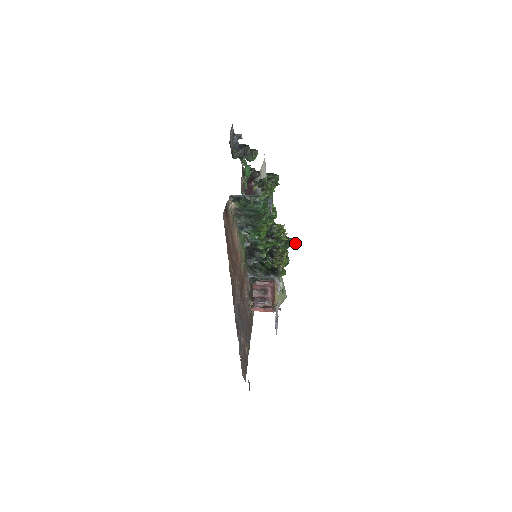
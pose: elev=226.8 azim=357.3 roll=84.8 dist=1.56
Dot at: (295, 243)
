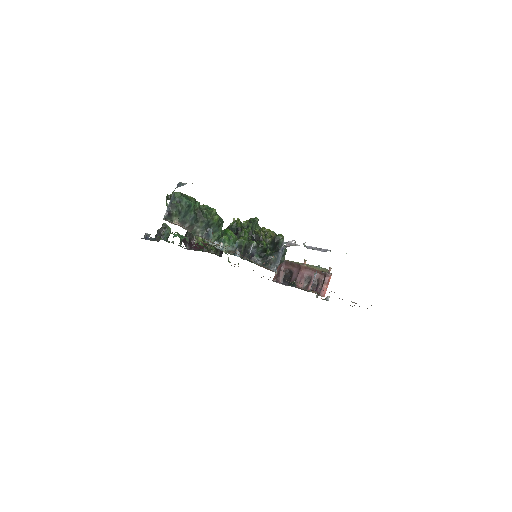
Dot at: (255, 217)
